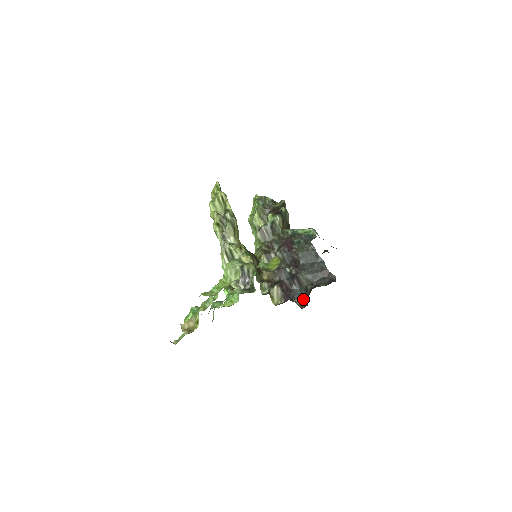
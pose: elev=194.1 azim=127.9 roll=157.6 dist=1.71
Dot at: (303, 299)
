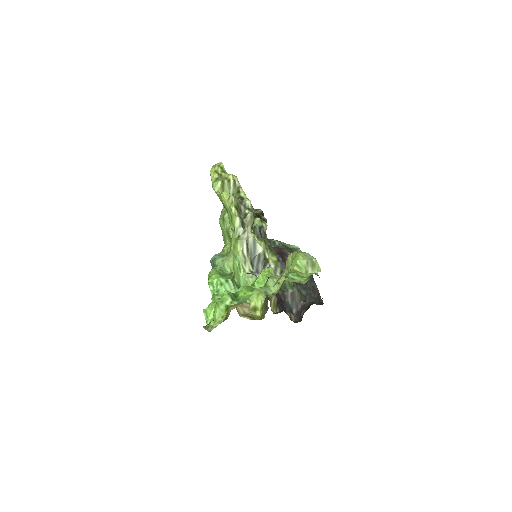
Dot at: (293, 314)
